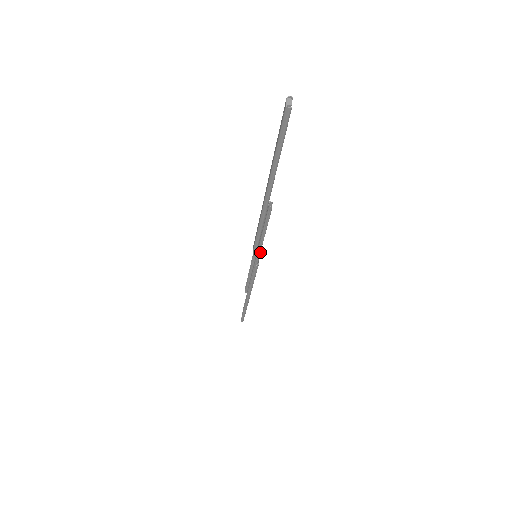
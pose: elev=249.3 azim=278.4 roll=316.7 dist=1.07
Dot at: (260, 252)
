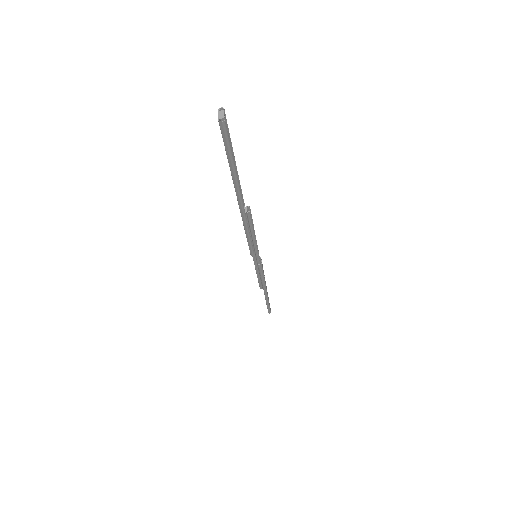
Dot at: occluded
